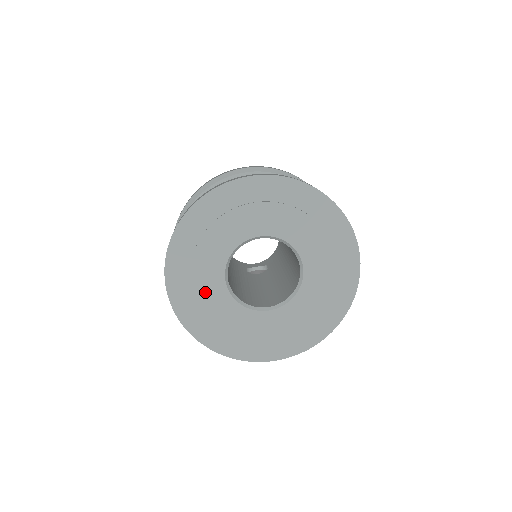
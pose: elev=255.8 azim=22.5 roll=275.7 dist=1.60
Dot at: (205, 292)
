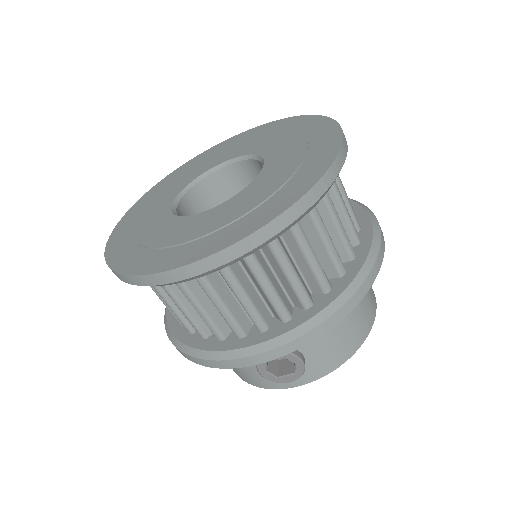
Dot at: (147, 218)
